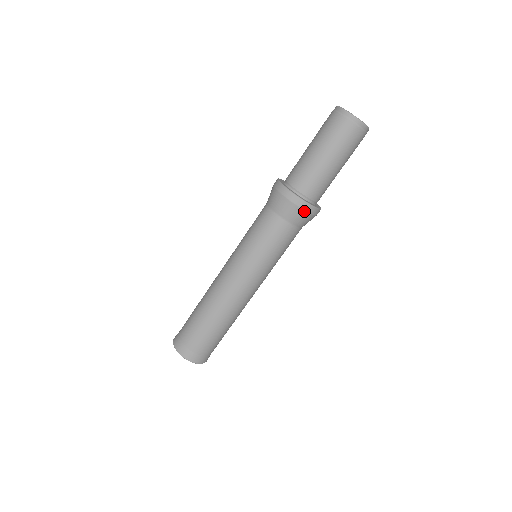
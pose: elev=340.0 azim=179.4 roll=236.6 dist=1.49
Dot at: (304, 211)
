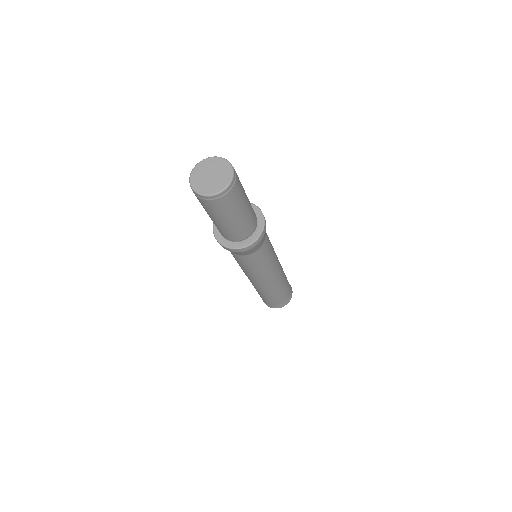
Dot at: (242, 252)
